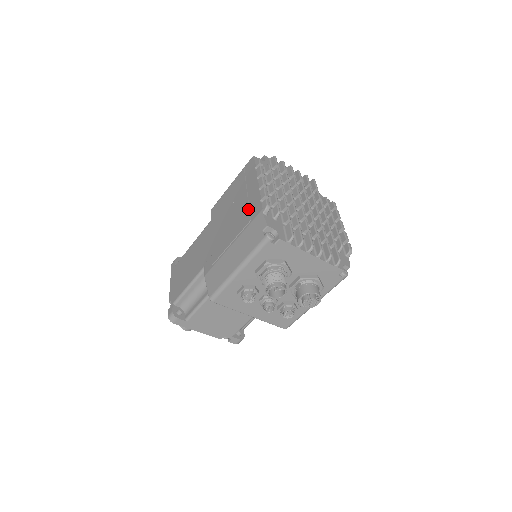
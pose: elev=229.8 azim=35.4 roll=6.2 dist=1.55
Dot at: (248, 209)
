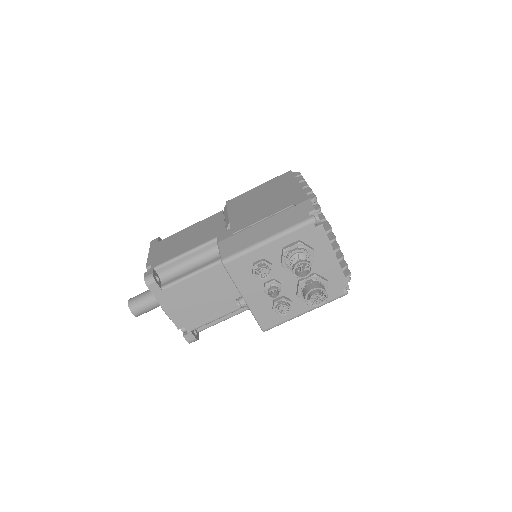
Dot at: (289, 198)
